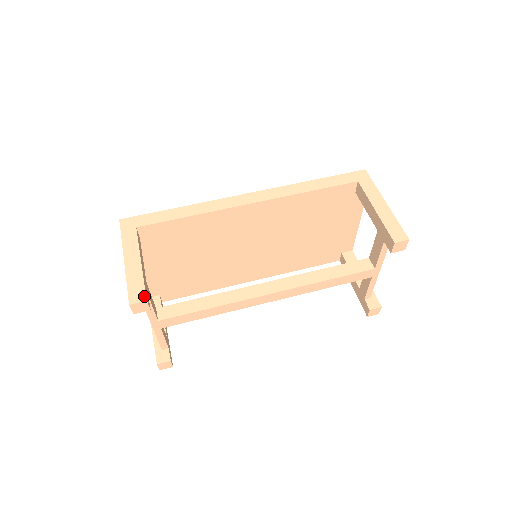
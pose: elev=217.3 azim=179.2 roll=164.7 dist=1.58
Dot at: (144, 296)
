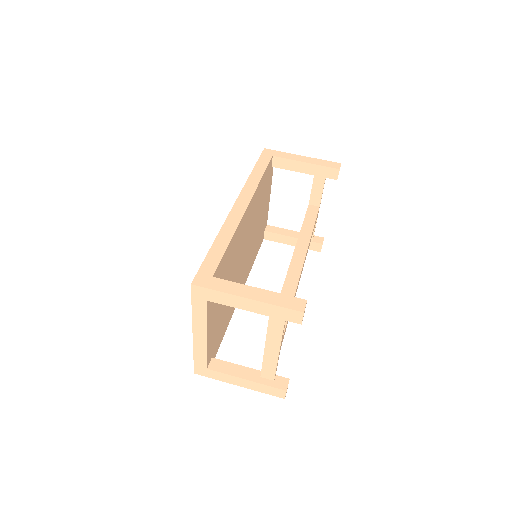
Dot at: (301, 300)
